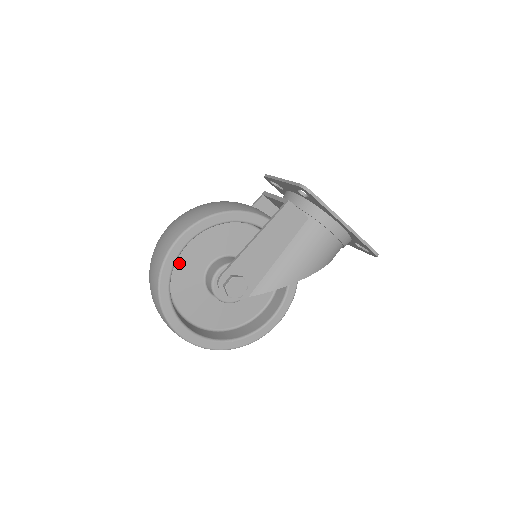
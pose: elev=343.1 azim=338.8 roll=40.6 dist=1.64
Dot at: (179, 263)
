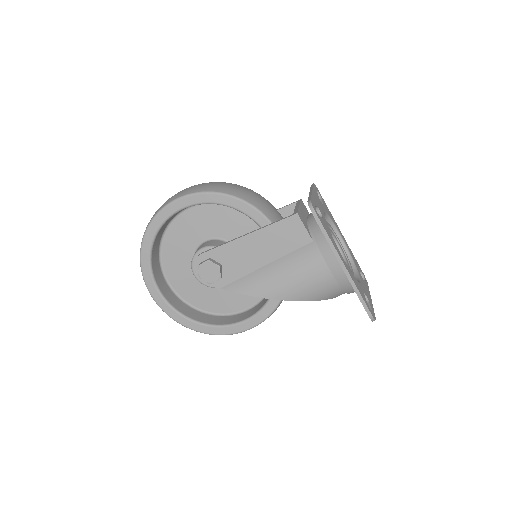
Dot at: (178, 225)
